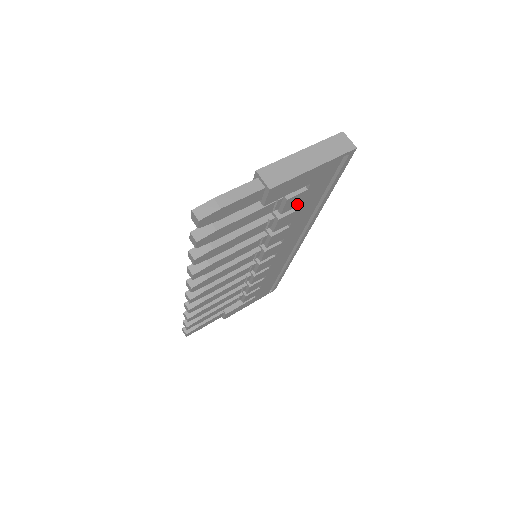
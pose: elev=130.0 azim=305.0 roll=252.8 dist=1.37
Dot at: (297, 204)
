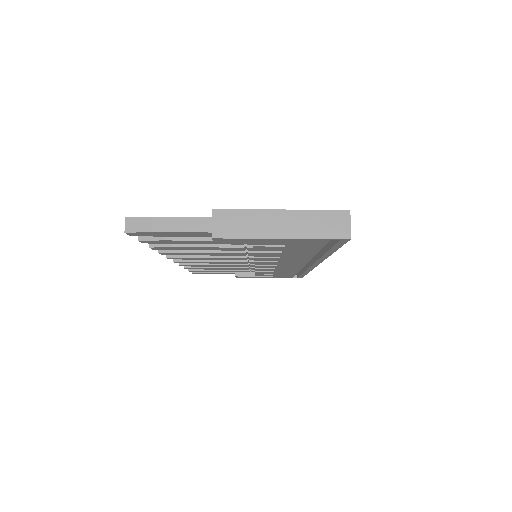
Dot at: (277, 250)
